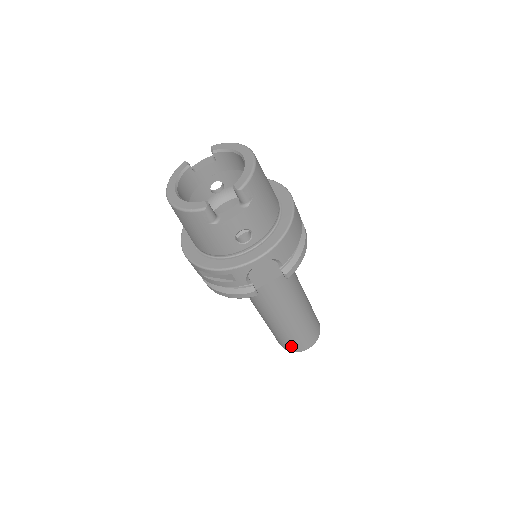
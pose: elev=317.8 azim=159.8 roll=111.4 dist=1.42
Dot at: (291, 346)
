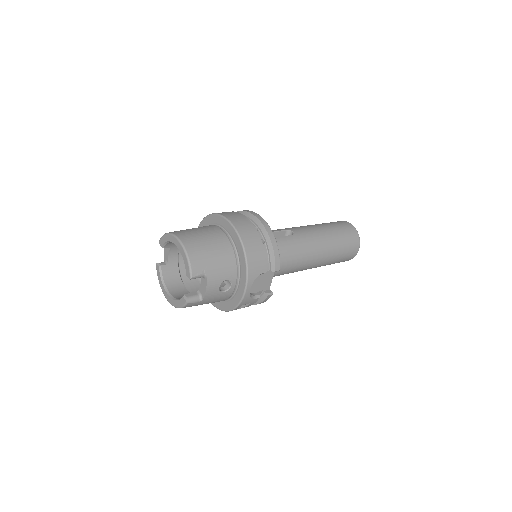
Dot at: occluded
